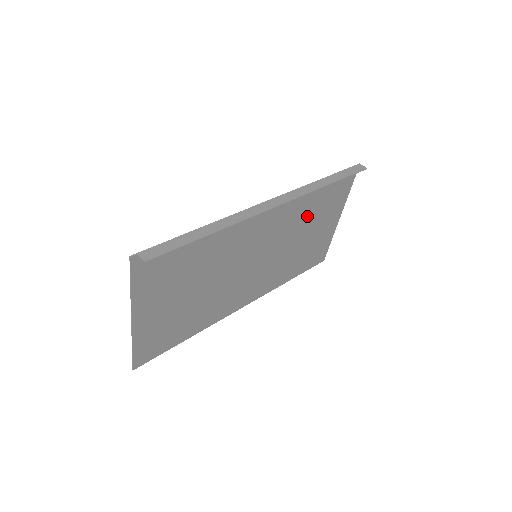
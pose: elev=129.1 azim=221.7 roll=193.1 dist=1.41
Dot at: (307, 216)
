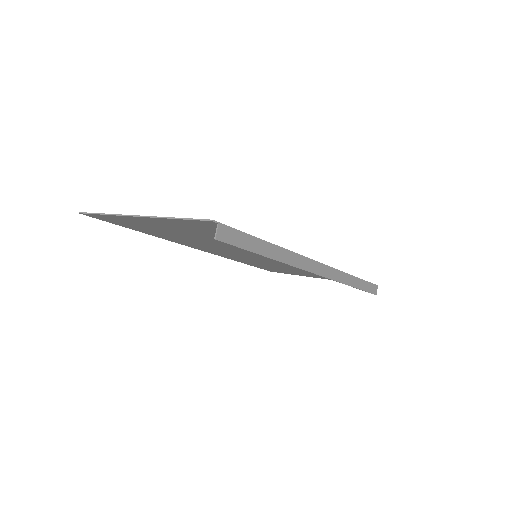
Dot at: occluded
